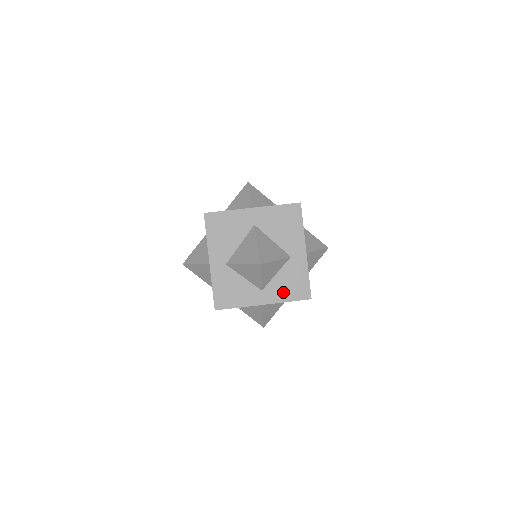
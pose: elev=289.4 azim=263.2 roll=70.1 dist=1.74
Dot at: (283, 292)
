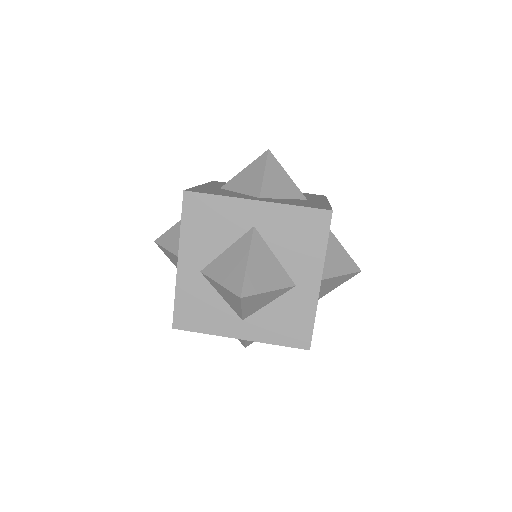
Dot at: (272, 330)
